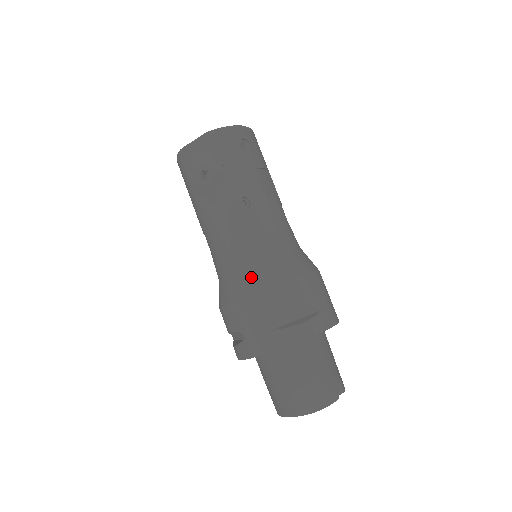
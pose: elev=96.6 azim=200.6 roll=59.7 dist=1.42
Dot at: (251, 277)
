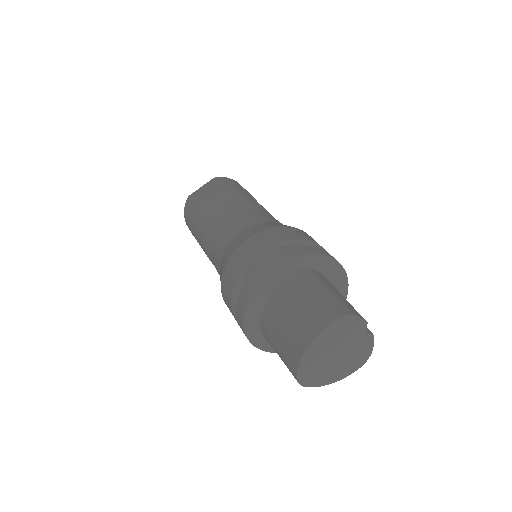
Dot at: (255, 229)
